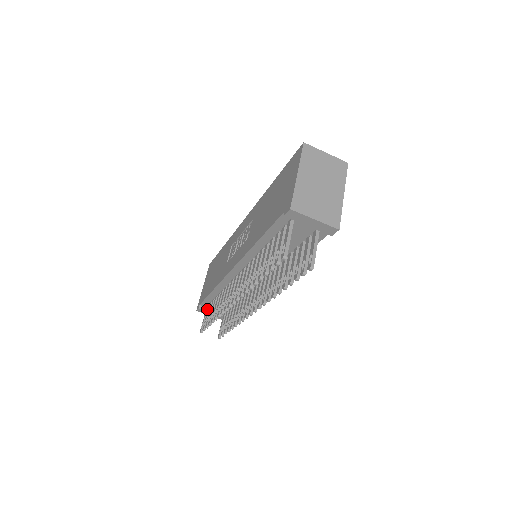
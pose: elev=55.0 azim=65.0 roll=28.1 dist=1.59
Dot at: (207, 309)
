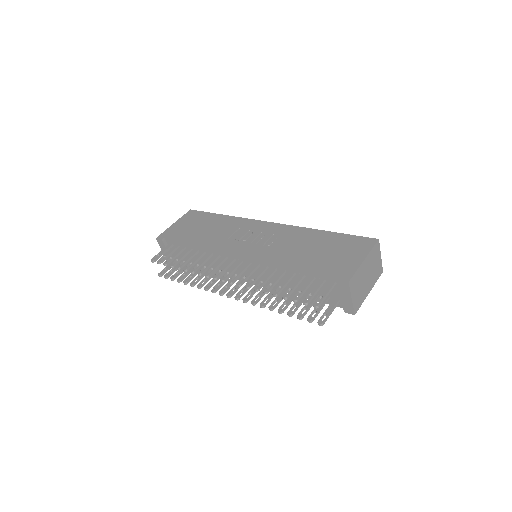
Dot at: (169, 247)
